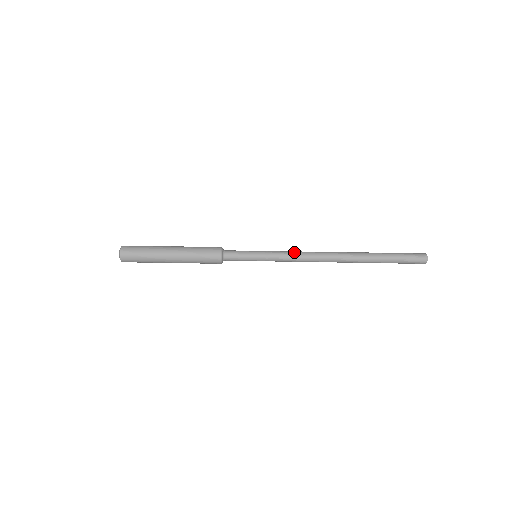
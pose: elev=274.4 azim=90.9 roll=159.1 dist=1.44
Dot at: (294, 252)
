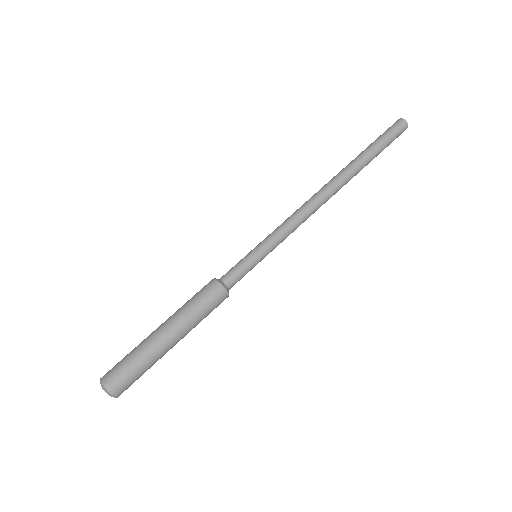
Dot at: (287, 219)
